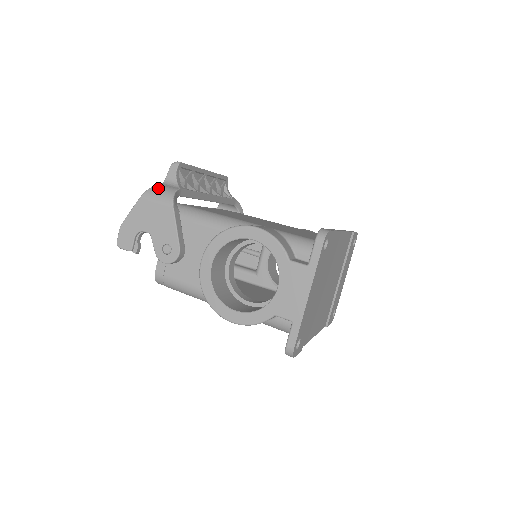
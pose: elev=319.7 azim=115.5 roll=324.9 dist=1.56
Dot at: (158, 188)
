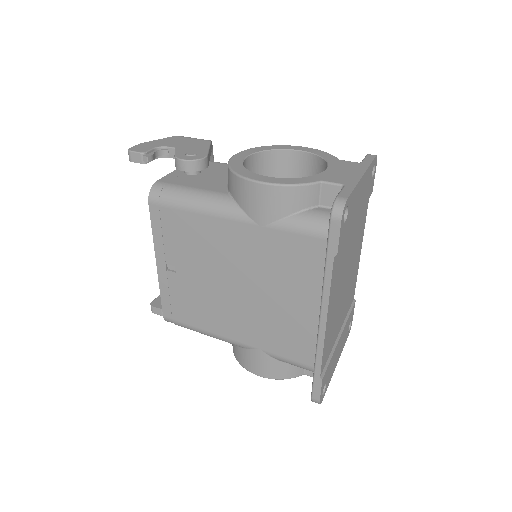
Dot at: occluded
